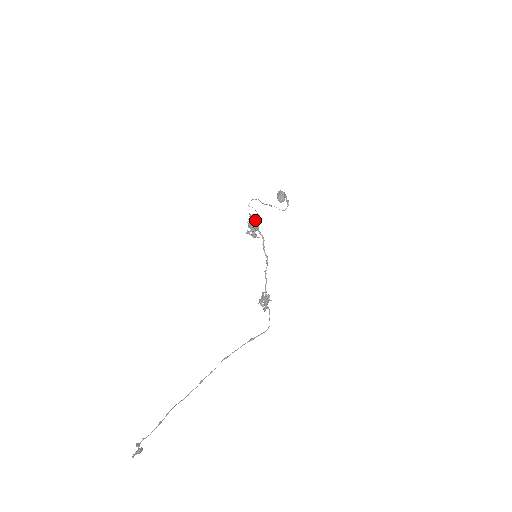
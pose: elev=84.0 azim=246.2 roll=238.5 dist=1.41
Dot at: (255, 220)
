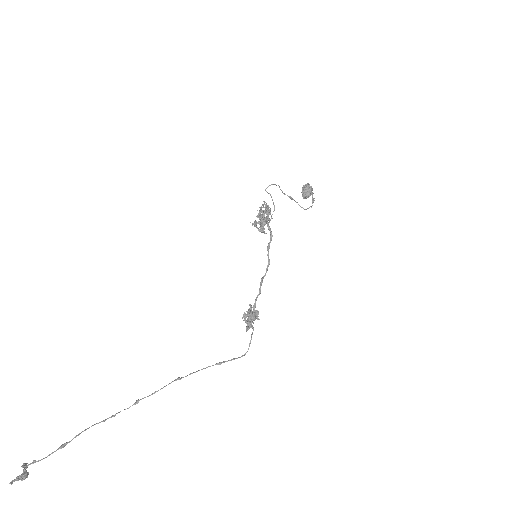
Dot at: occluded
